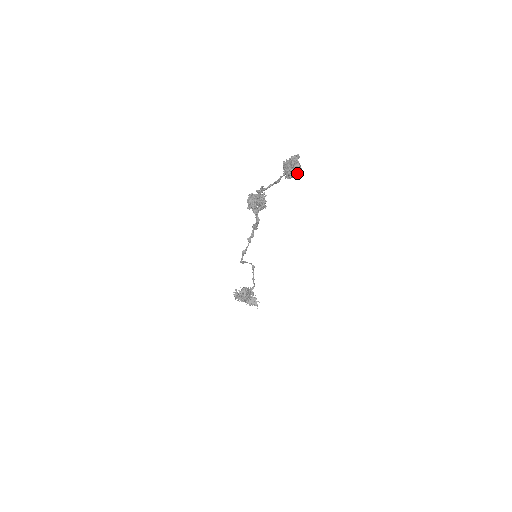
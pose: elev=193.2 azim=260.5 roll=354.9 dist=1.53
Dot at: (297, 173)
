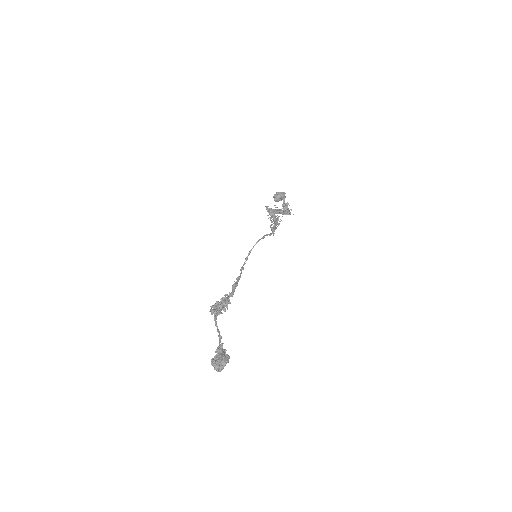
Dot at: (226, 361)
